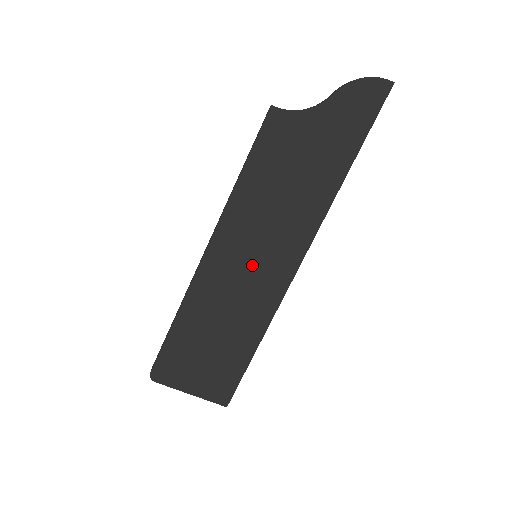
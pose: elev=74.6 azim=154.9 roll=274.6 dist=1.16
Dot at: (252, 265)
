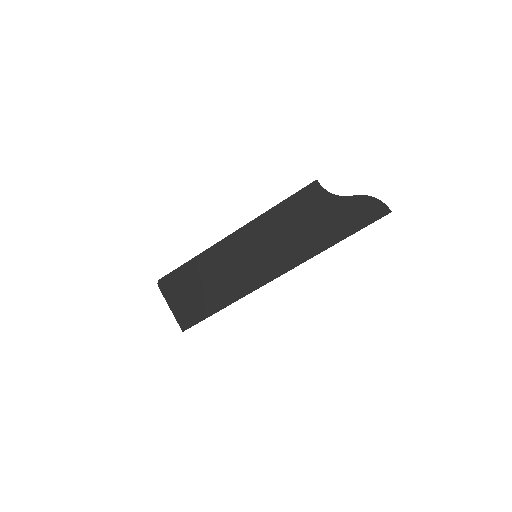
Dot at: (250, 259)
